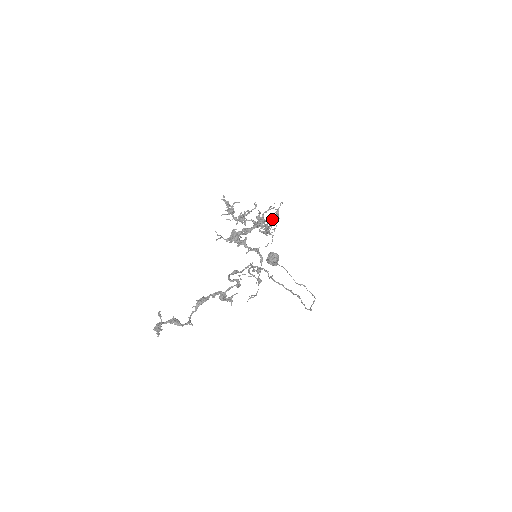
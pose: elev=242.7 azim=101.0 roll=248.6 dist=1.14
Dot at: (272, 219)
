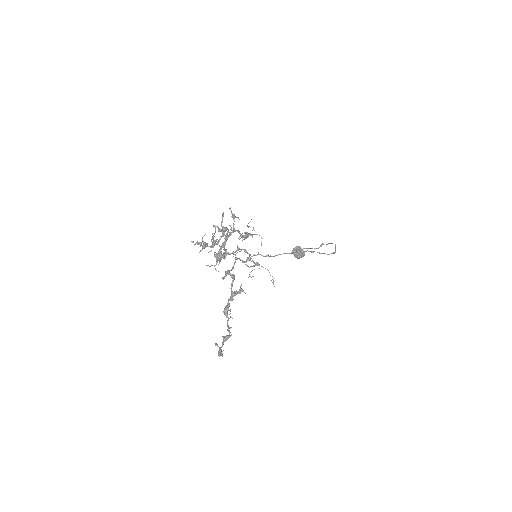
Dot at: (233, 223)
